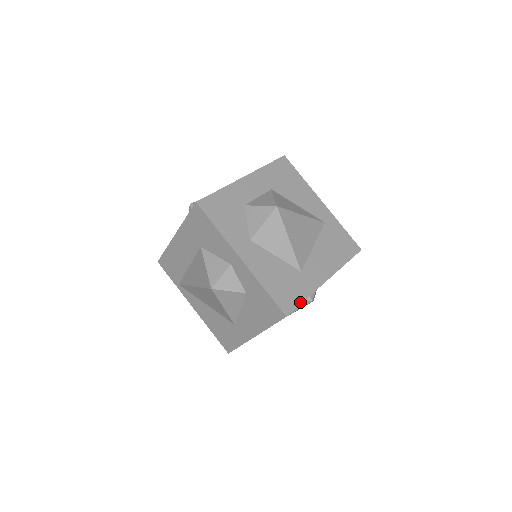
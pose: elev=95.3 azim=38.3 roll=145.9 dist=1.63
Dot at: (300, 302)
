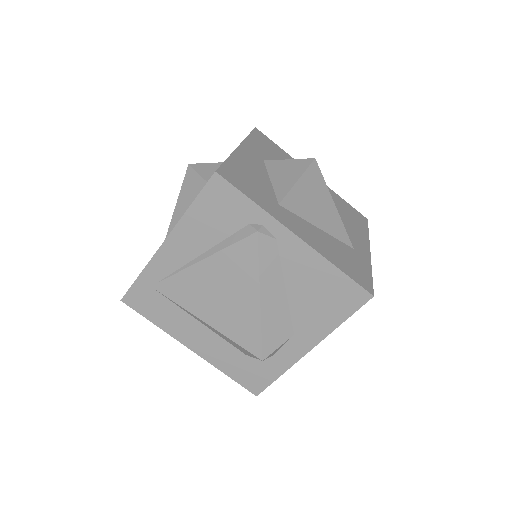
Dot at: (244, 193)
